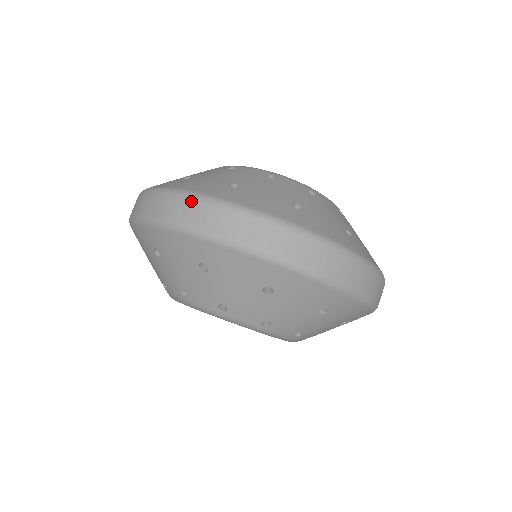
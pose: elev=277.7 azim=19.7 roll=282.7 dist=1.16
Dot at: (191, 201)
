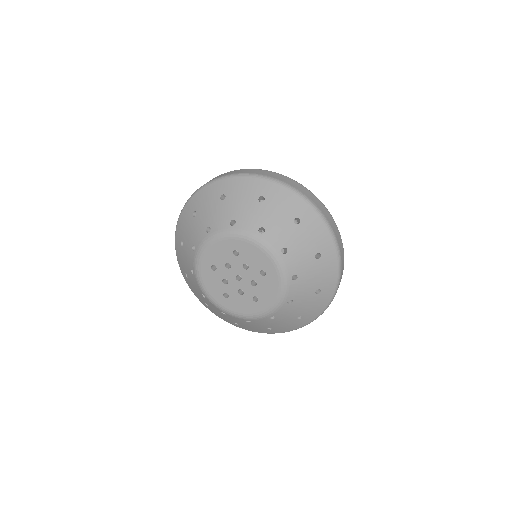
Dot at: occluded
